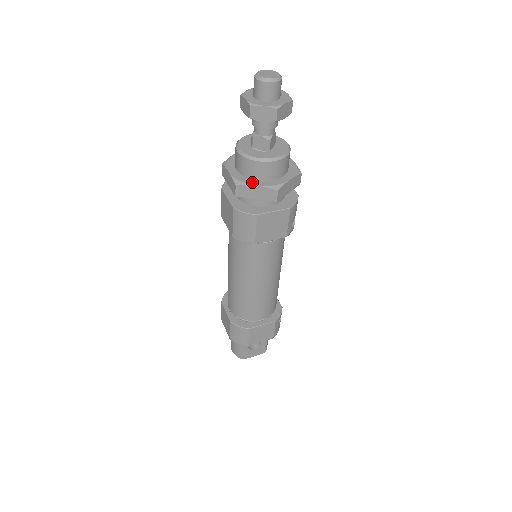
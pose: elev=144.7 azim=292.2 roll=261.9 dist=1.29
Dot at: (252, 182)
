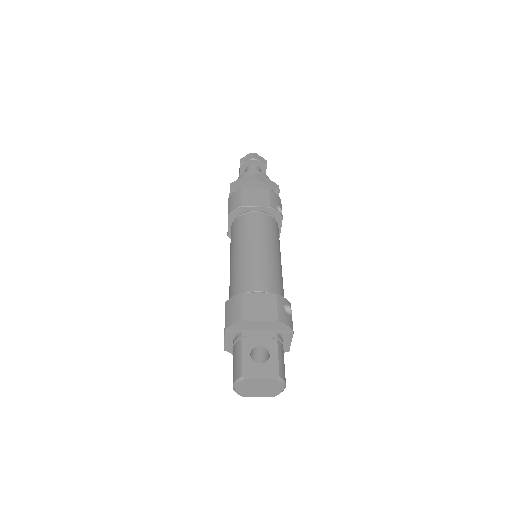
Dot at: occluded
